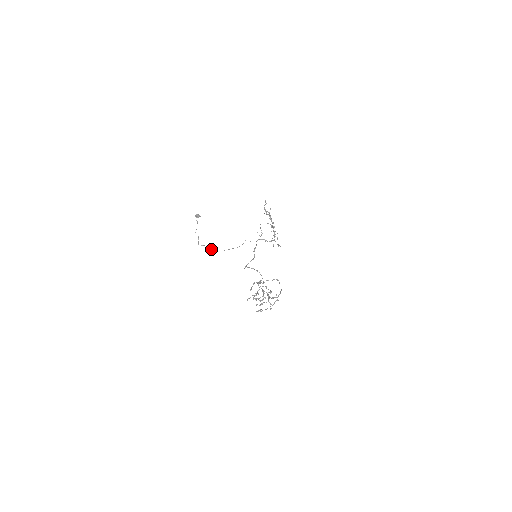
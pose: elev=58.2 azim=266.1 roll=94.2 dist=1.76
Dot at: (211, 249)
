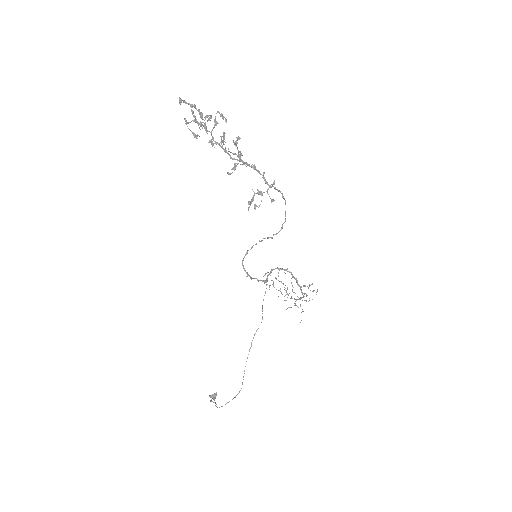
Dot at: (235, 396)
